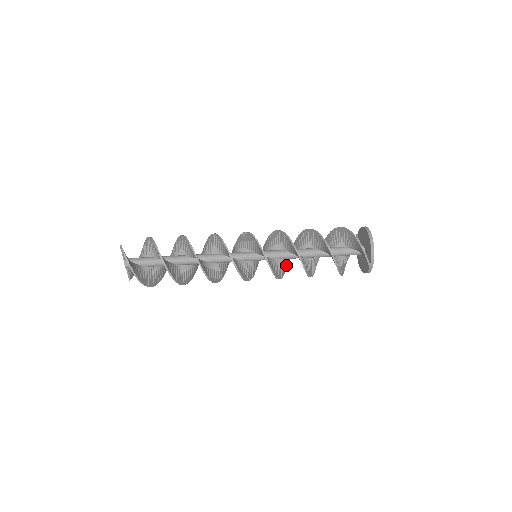
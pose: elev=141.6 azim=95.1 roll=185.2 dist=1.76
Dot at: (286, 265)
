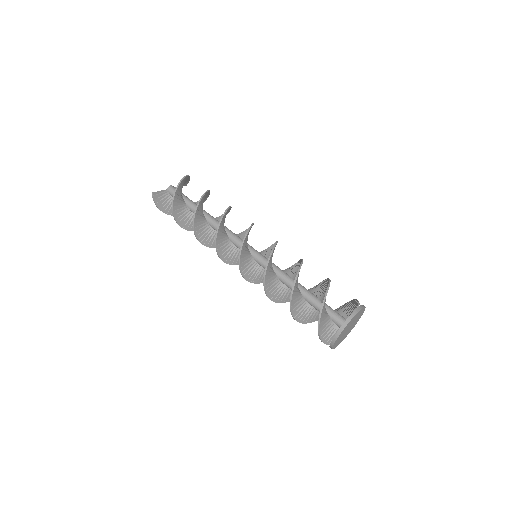
Dot at: occluded
